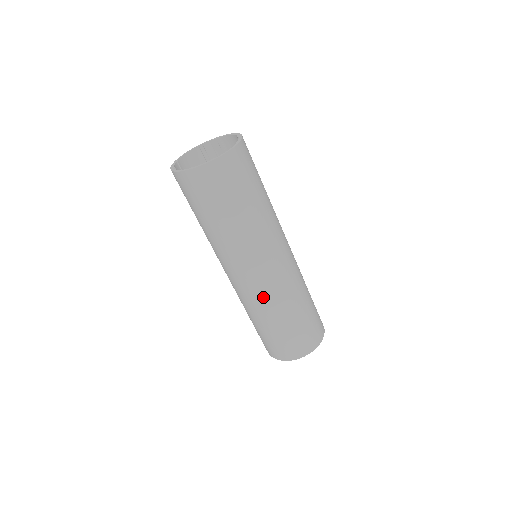
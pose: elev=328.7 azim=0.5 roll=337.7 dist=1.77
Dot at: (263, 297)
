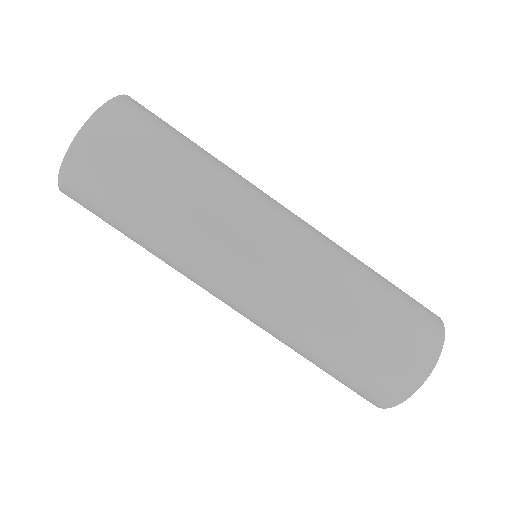
Dot at: (265, 325)
